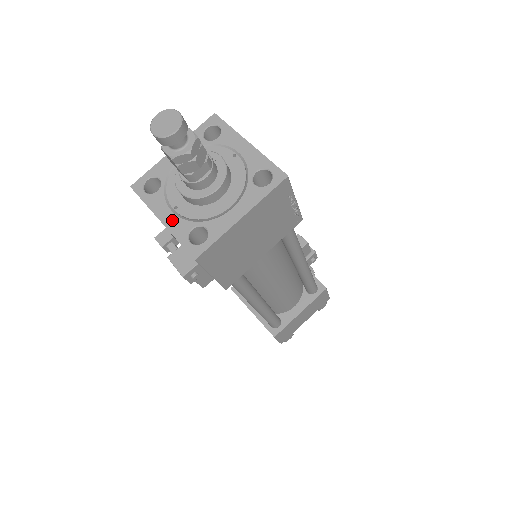
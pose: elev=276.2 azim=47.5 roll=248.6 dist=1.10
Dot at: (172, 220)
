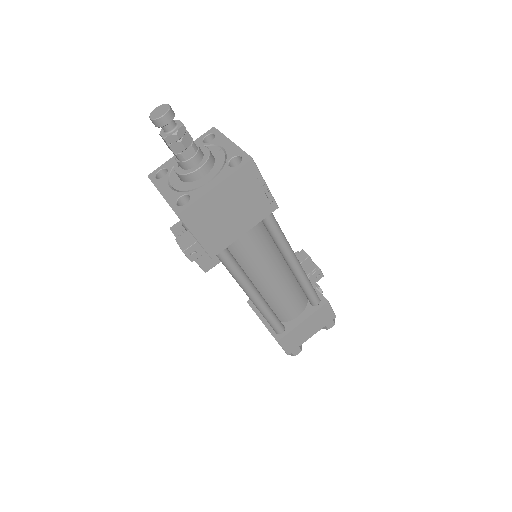
Dot at: (169, 193)
